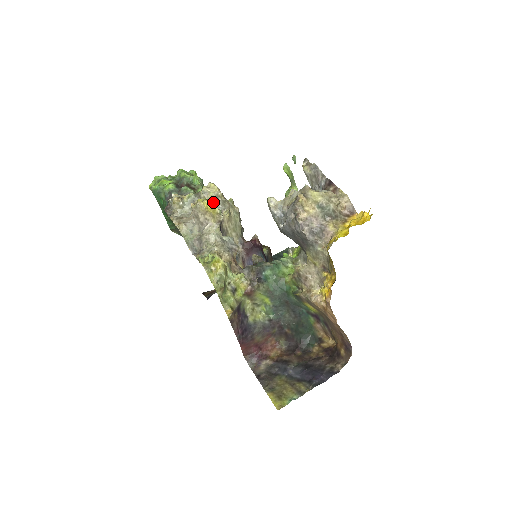
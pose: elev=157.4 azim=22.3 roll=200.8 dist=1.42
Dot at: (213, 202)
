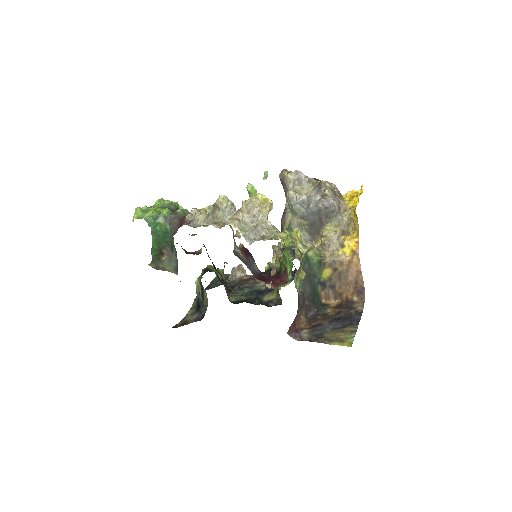
Dot at: (227, 211)
